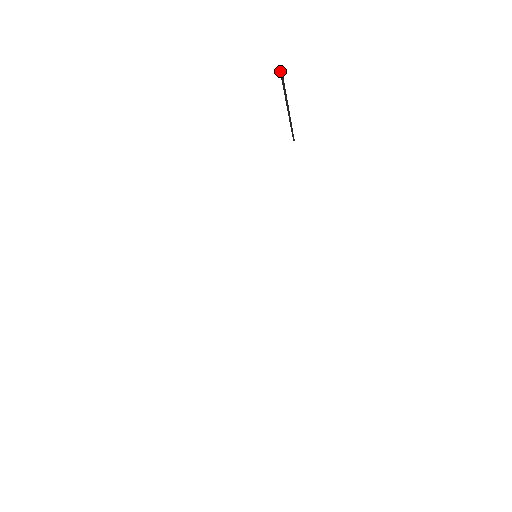
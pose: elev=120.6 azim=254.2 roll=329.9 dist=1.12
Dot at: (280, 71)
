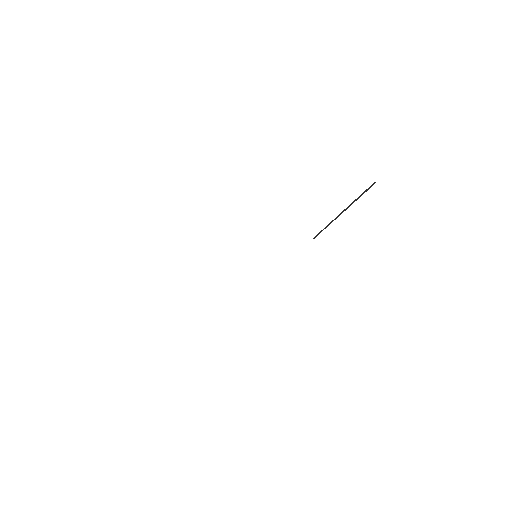
Dot at: occluded
